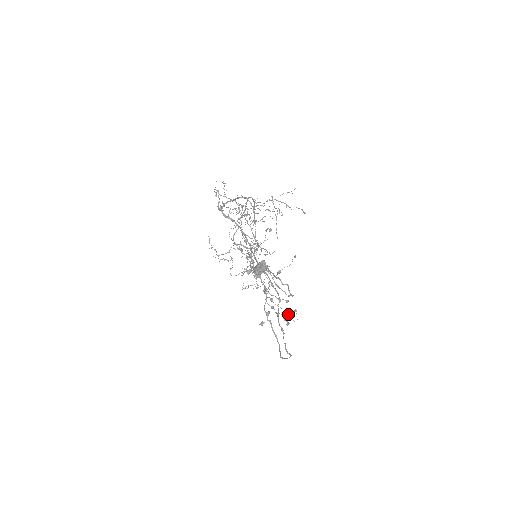
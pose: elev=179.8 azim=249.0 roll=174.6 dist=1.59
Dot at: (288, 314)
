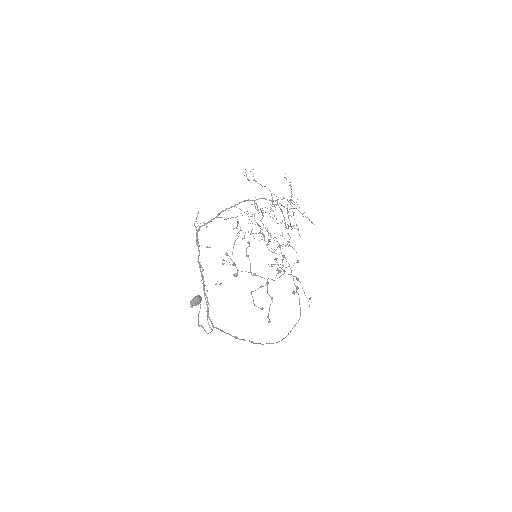
Dot at: occluded
